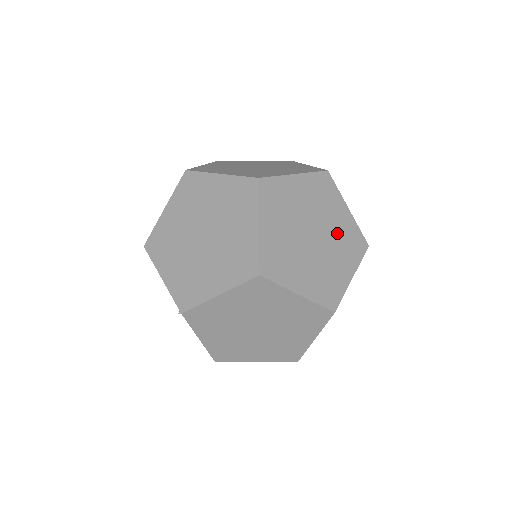
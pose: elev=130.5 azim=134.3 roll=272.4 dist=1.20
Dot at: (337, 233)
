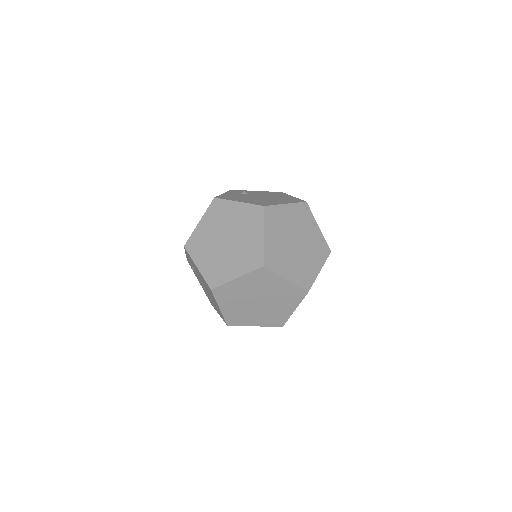
Dot at: (297, 223)
